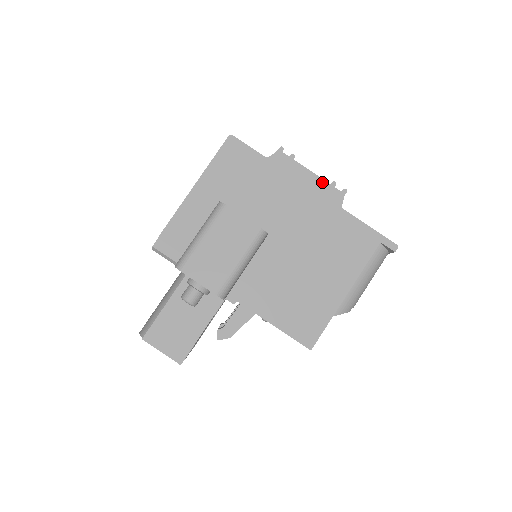
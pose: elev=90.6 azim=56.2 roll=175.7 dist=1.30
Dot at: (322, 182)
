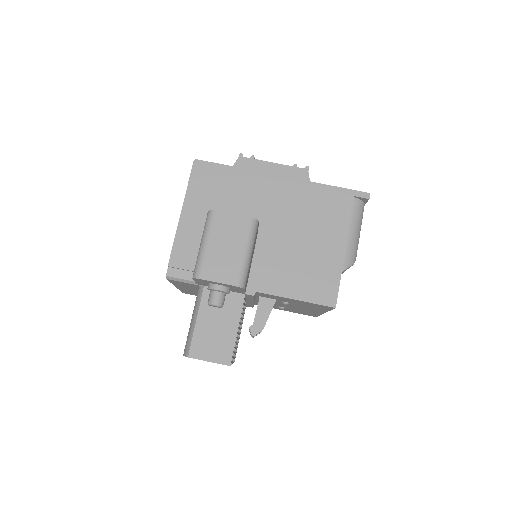
Dot at: (285, 167)
